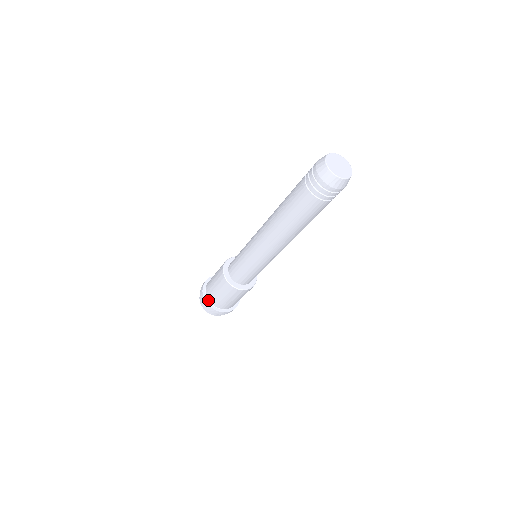
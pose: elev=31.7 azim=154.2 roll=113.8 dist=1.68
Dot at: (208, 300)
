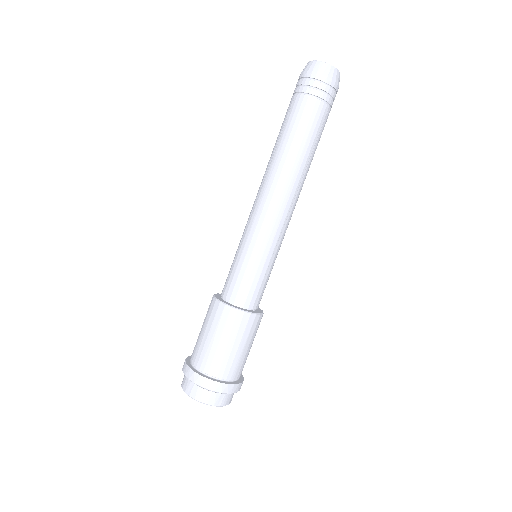
Dot at: (199, 372)
